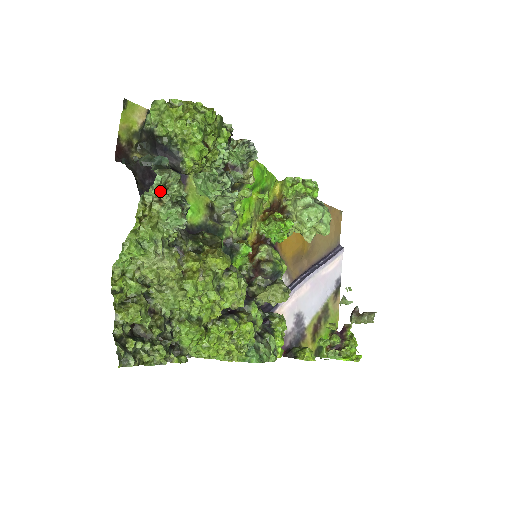
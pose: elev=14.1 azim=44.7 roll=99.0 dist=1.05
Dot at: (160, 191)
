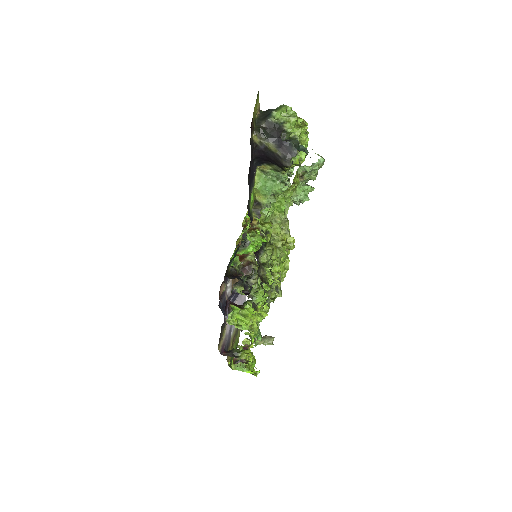
Dot at: (312, 170)
